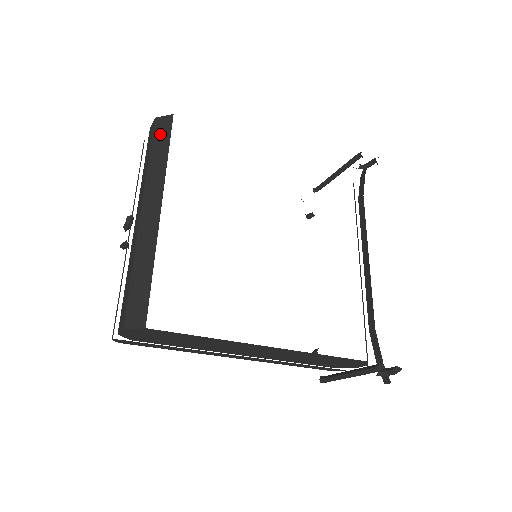
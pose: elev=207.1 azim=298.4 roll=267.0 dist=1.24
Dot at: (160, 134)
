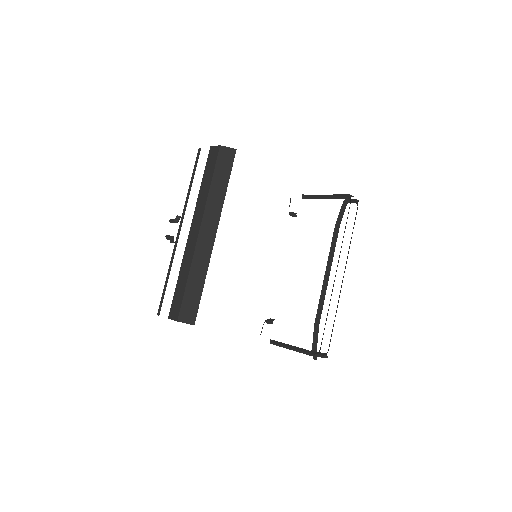
Dot at: (223, 164)
